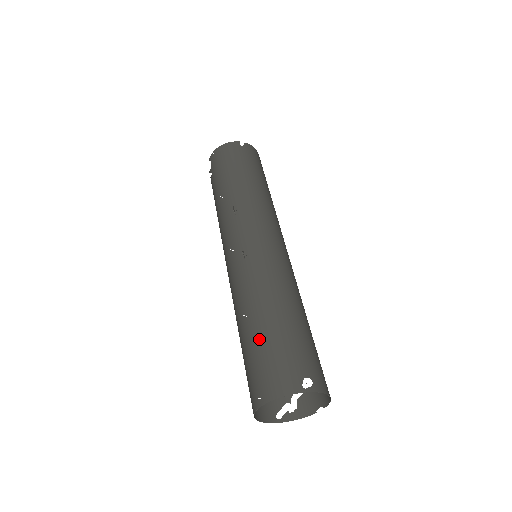
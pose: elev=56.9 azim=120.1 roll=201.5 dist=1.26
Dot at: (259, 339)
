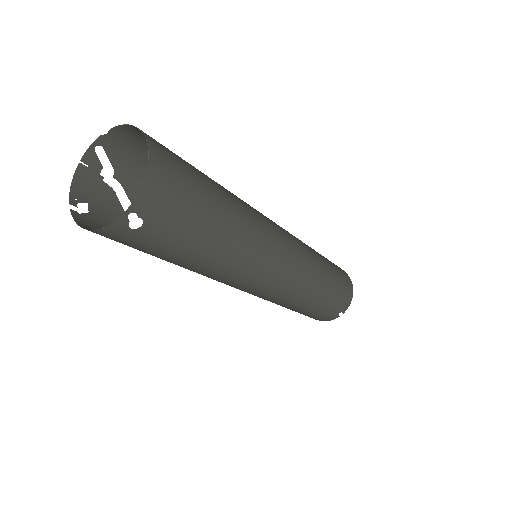
Dot at: occluded
